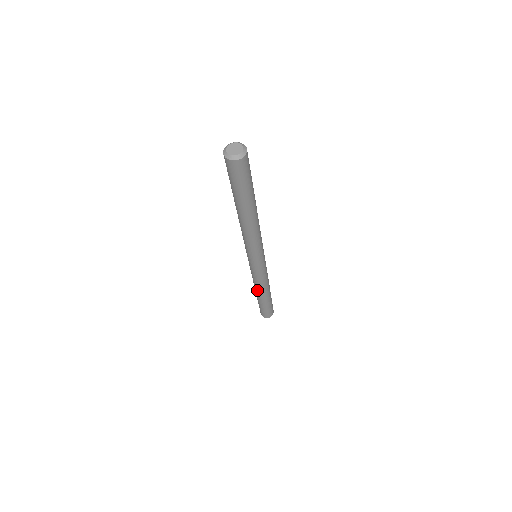
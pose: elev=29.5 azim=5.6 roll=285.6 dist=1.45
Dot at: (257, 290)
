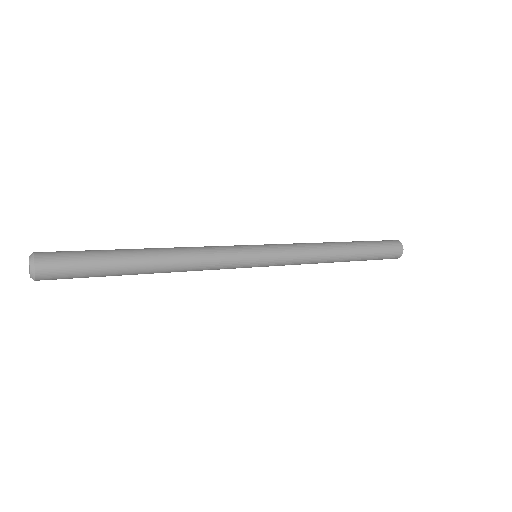
Dot at: occluded
